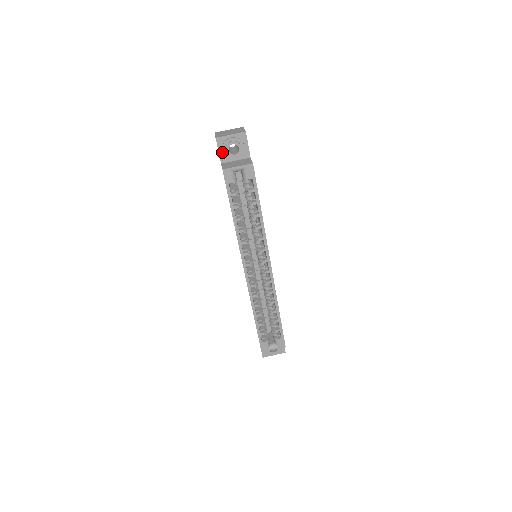
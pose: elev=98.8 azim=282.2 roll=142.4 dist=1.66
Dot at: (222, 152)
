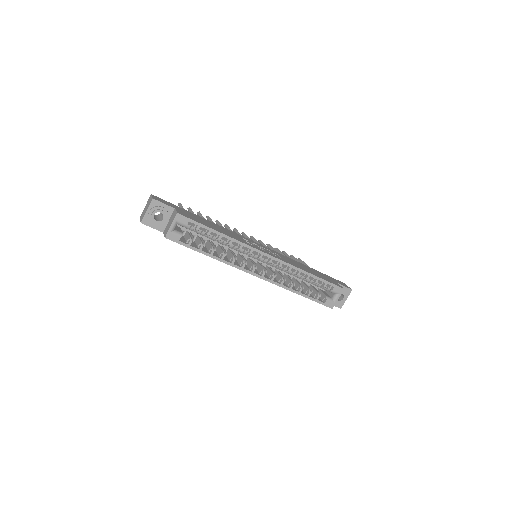
Dot at: (155, 226)
